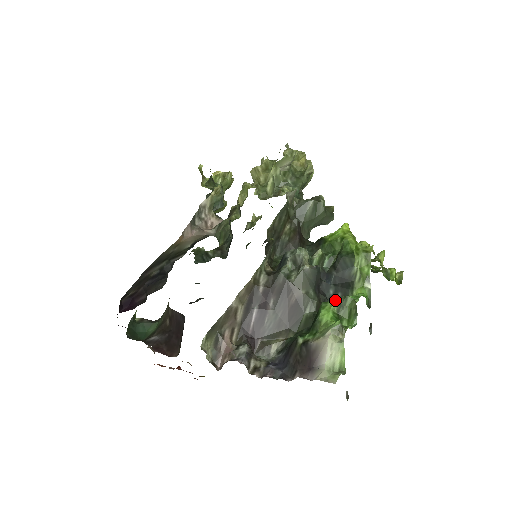
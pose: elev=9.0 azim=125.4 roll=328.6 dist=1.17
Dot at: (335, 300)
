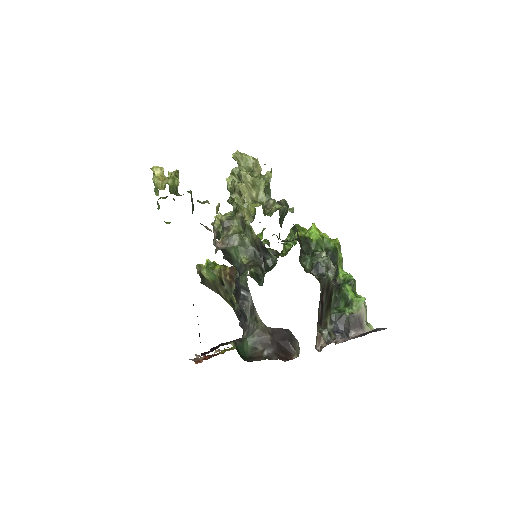
Dot at: (348, 283)
